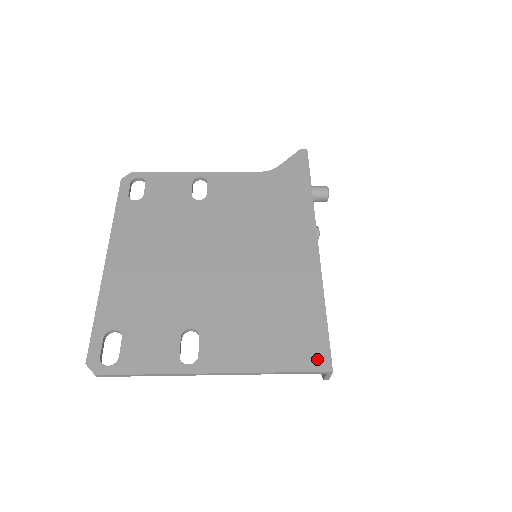
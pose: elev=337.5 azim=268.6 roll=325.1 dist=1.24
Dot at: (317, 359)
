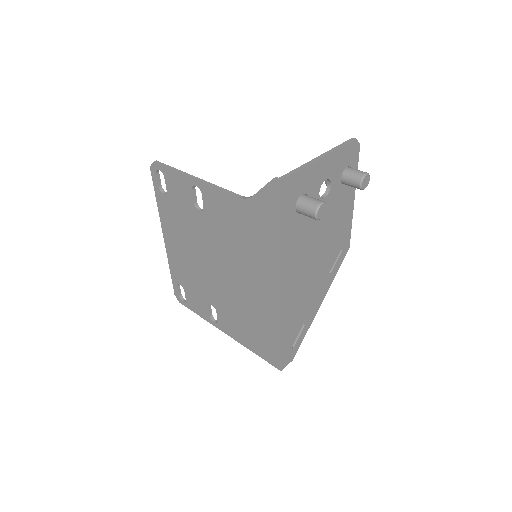
Dot at: (273, 361)
